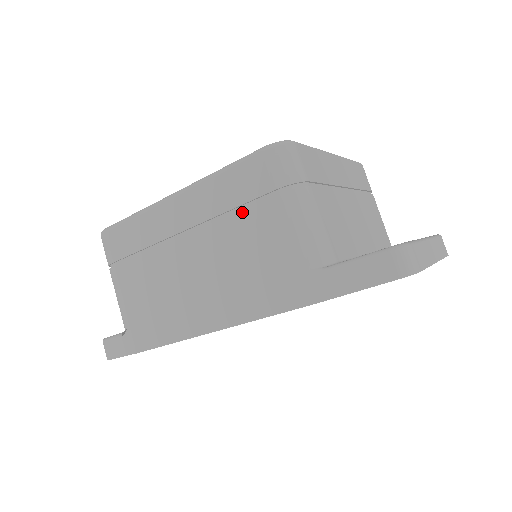
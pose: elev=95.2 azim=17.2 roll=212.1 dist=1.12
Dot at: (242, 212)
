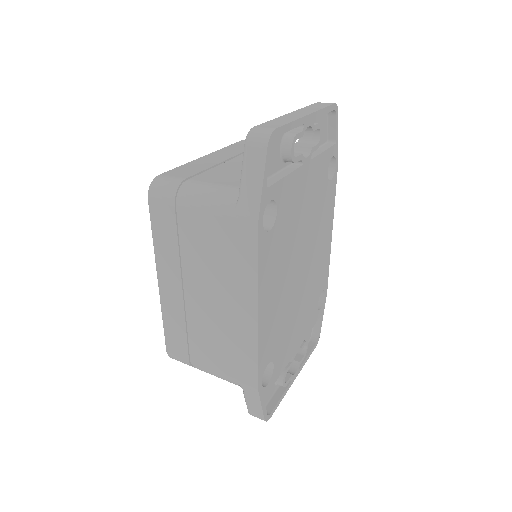
Dot at: (182, 238)
